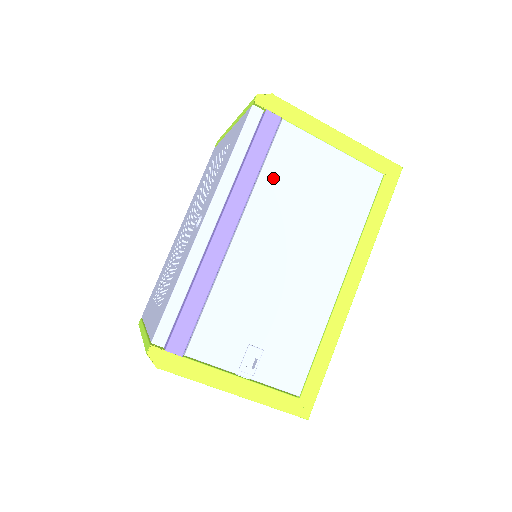
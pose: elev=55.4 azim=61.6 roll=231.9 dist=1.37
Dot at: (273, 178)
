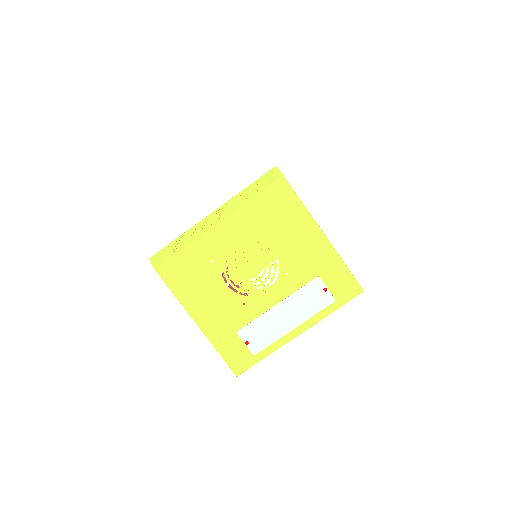
Dot at: occluded
